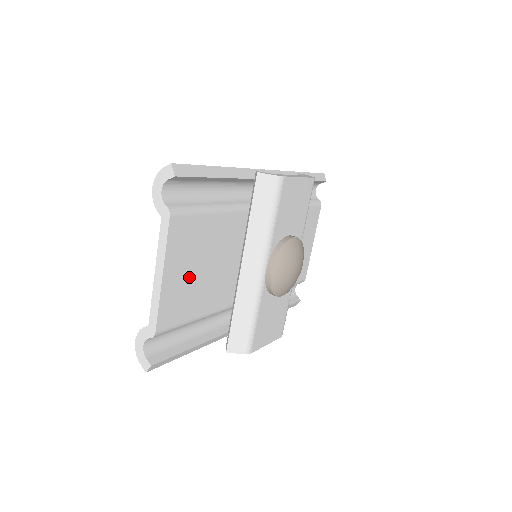
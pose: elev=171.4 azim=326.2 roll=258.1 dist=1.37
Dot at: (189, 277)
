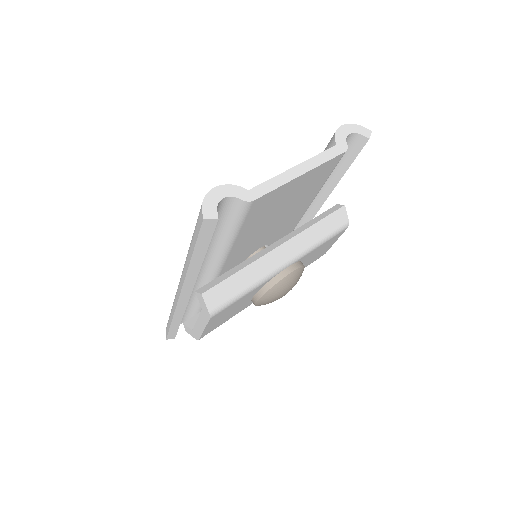
Dot at: (283, 202)
